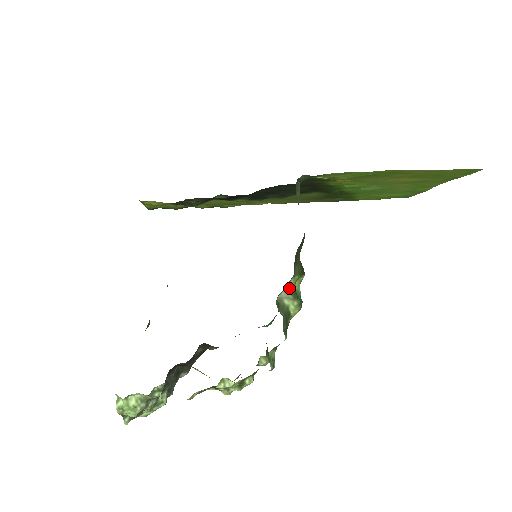
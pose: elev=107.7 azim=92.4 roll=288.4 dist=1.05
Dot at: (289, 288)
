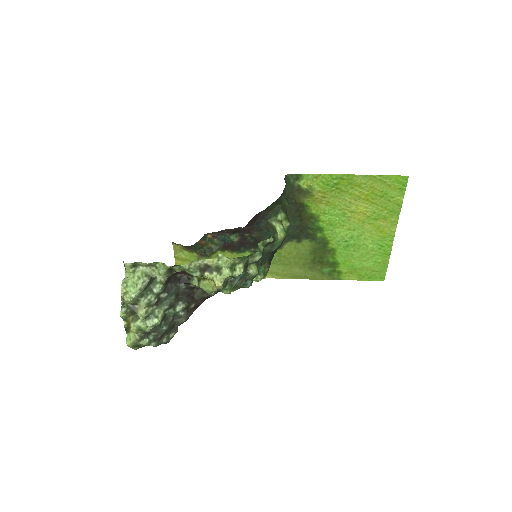
Dot at: (277, 220)
